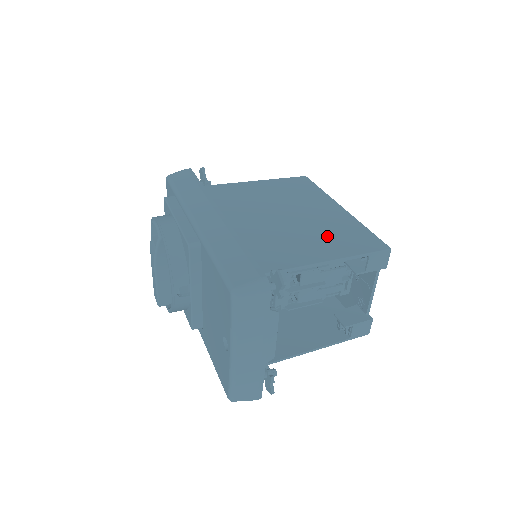
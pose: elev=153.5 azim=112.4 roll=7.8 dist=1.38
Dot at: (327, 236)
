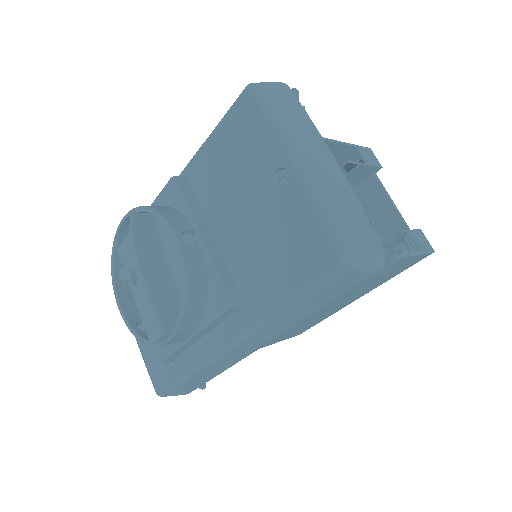
Dot at: occluded
